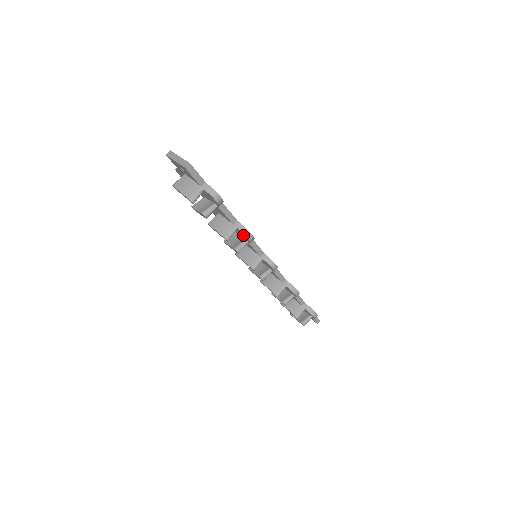
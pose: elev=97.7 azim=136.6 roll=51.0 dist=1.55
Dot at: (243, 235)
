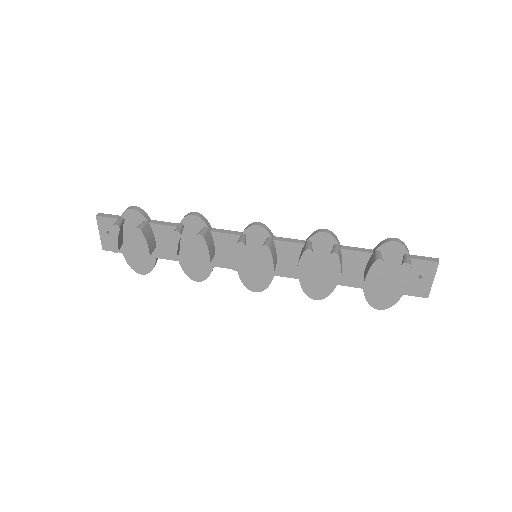
Dot at: (192, 224)
